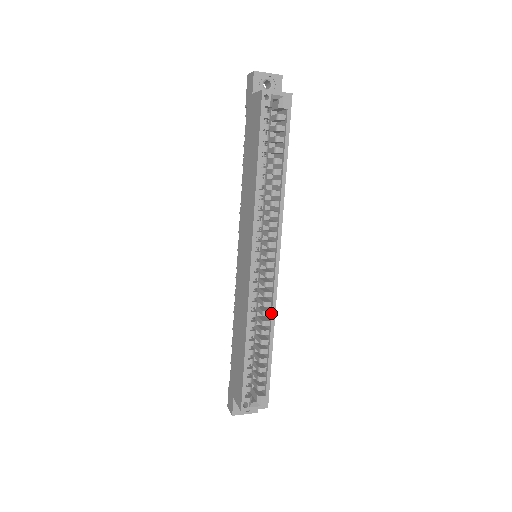
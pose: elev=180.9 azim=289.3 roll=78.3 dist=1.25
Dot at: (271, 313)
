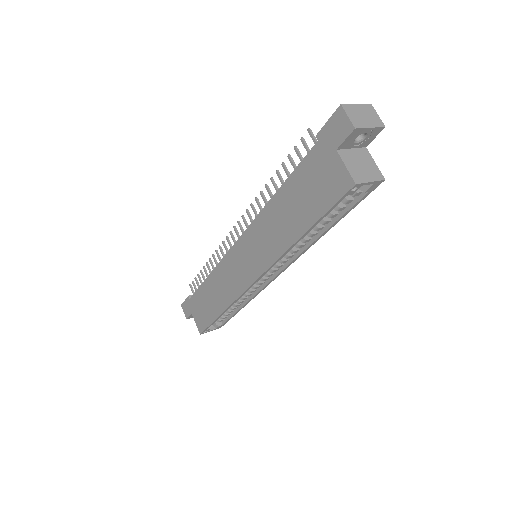
Dot at: (252, 296)
